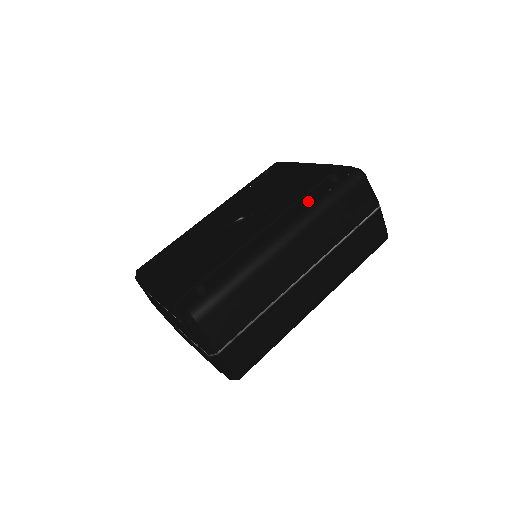
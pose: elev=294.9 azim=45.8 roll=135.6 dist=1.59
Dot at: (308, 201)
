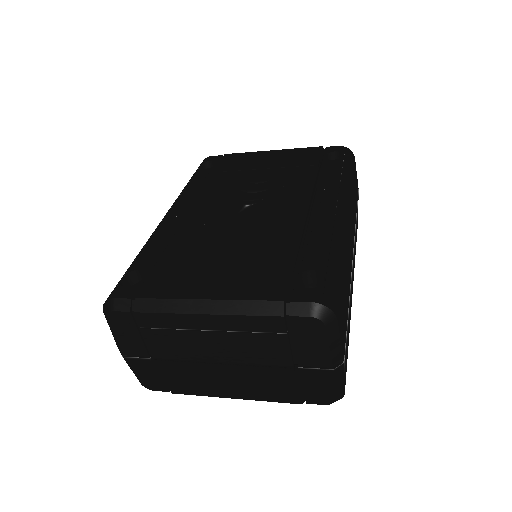
Dot at: (332, 175)
